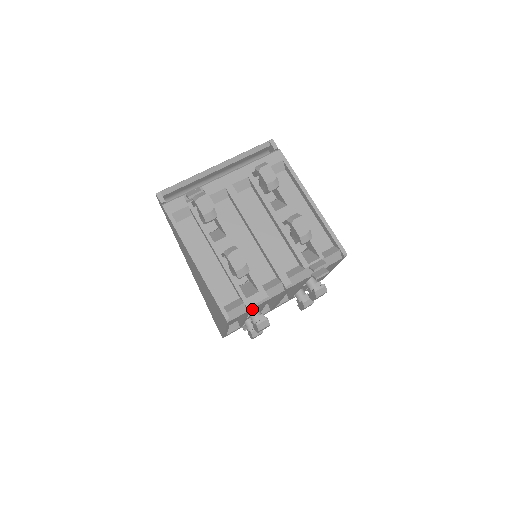
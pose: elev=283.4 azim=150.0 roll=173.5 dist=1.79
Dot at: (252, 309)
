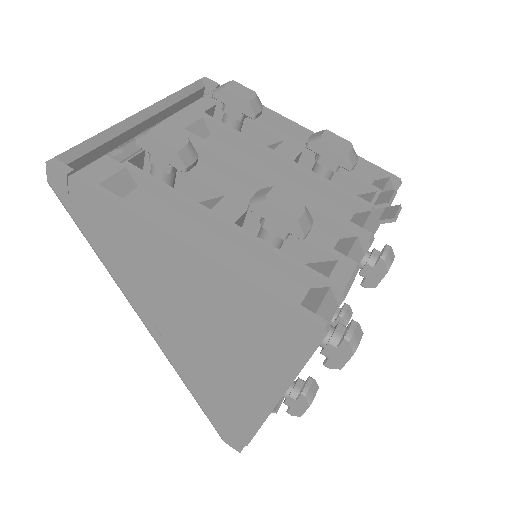
Dot at: occluded
